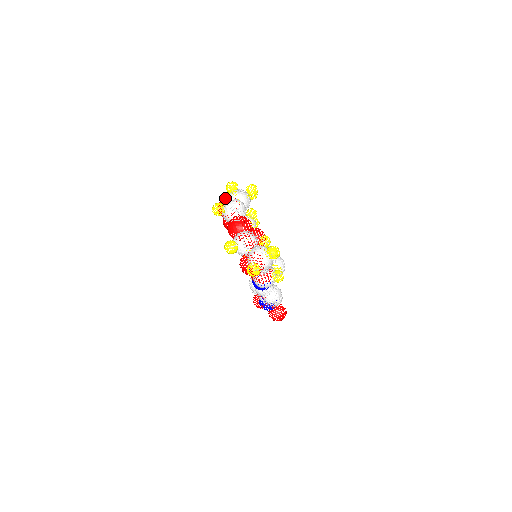
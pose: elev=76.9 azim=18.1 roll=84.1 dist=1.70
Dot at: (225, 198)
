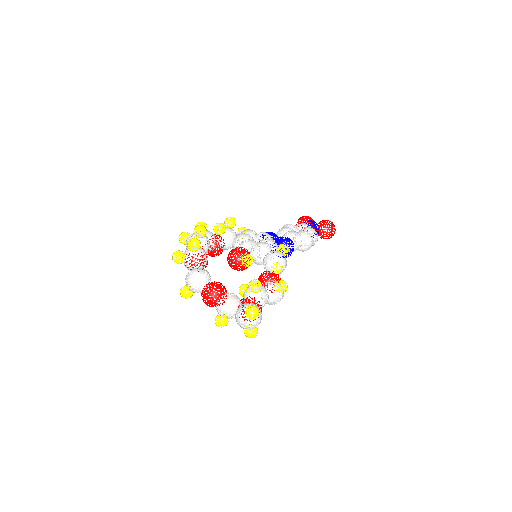
Dot at: occluded
